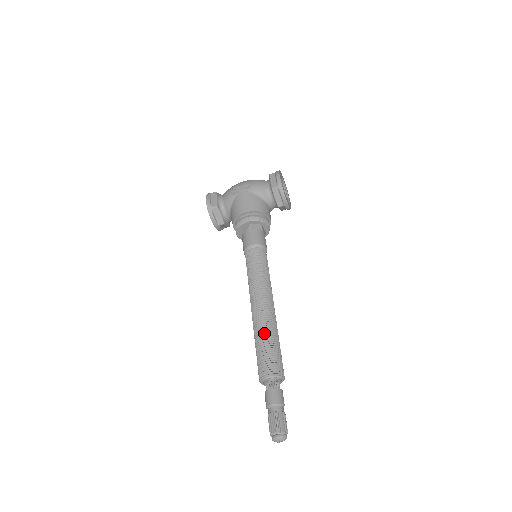
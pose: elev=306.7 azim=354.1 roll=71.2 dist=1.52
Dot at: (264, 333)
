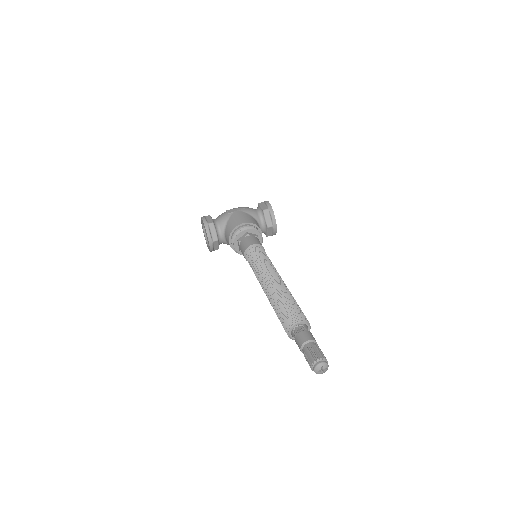
Dot at: (284, 295)
